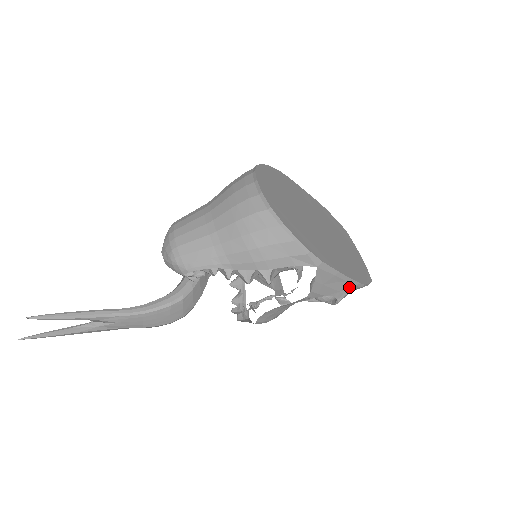
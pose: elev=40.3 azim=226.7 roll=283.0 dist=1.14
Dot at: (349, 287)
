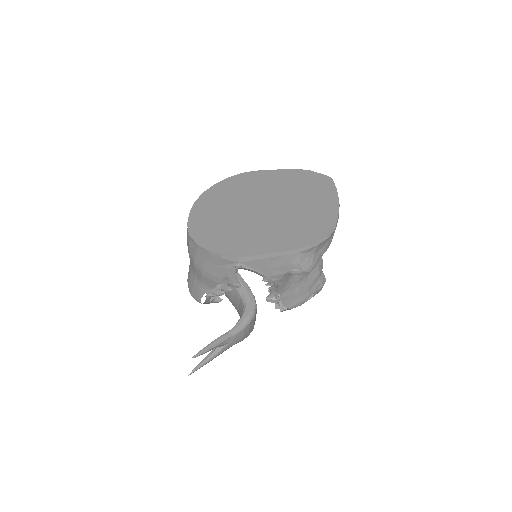
Dot at: (294, 257)
